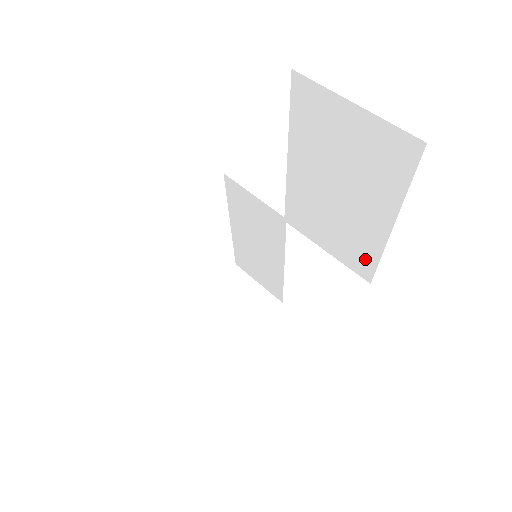
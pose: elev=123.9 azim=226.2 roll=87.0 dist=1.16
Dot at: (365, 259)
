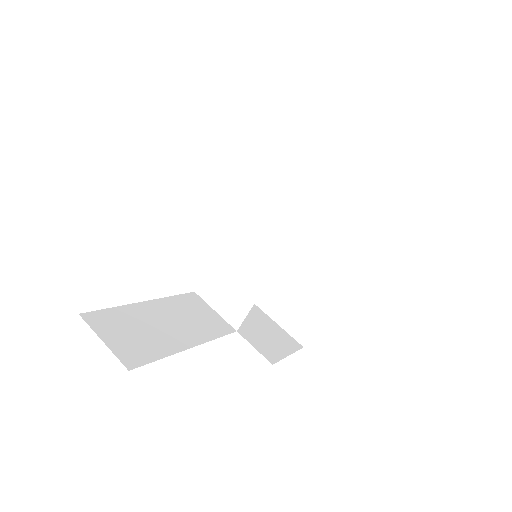
Dot at: (309, 318)
